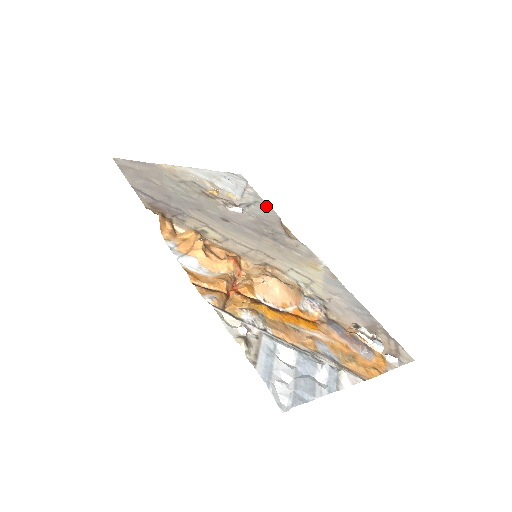
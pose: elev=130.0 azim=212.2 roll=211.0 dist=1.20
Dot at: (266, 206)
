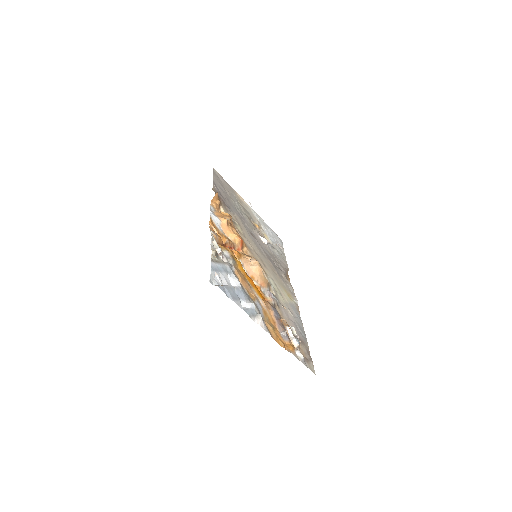
Dot at: (285, 260)
